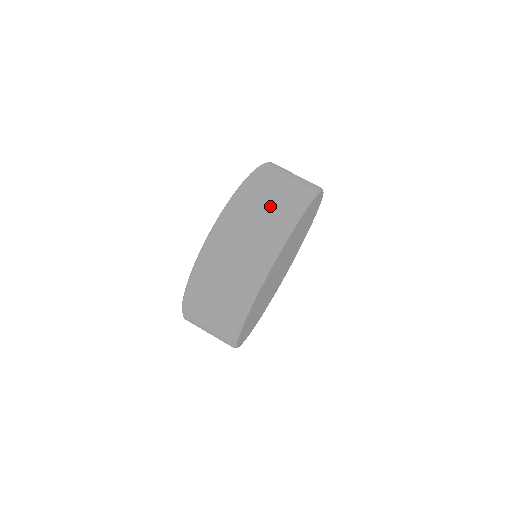
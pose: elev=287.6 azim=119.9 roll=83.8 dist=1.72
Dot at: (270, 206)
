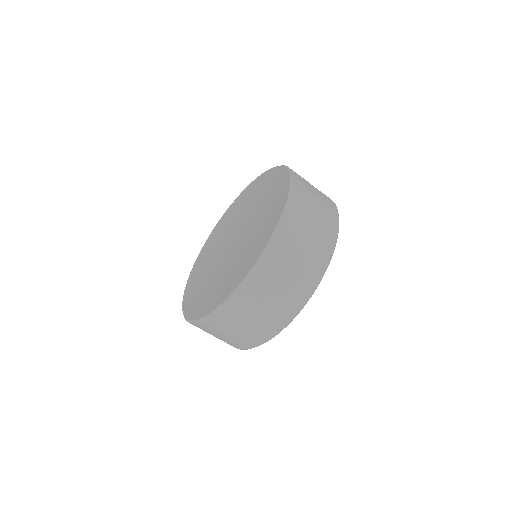
Dot at: (300, 262)
